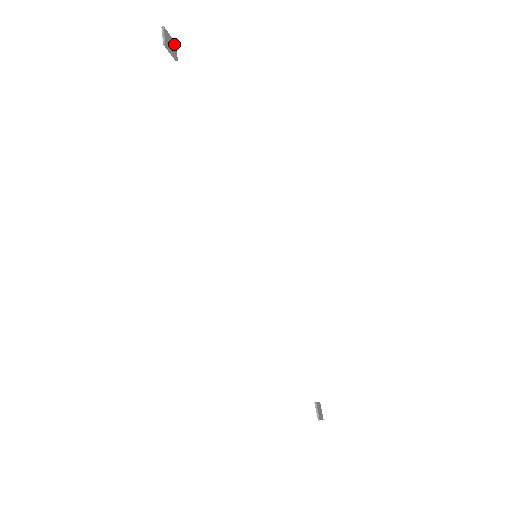
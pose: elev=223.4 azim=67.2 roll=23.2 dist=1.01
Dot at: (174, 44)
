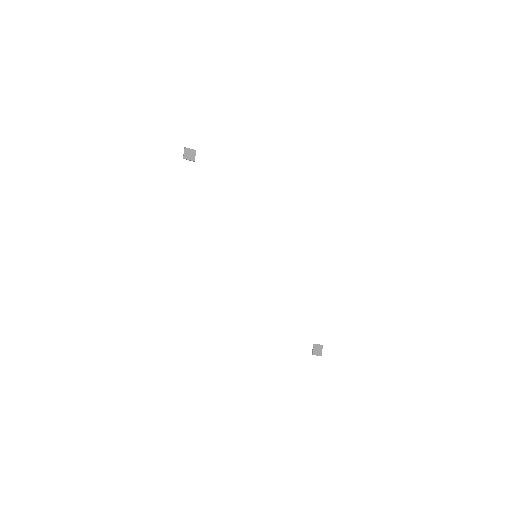
Dot at: (194, 152)
